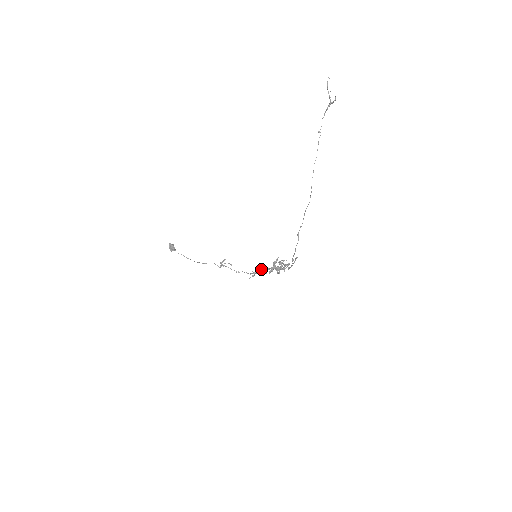
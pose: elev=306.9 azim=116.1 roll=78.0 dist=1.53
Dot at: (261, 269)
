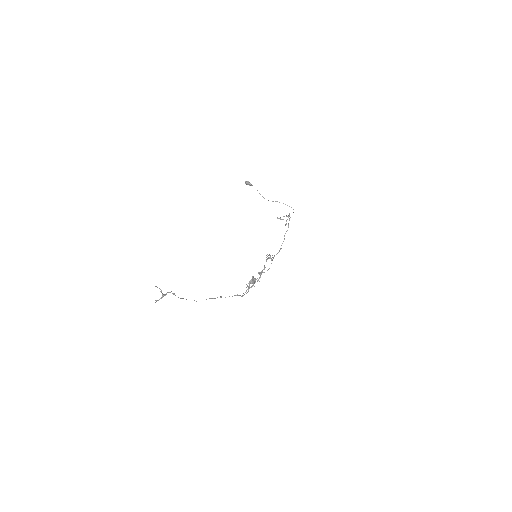
Dot at: (266, 261)
